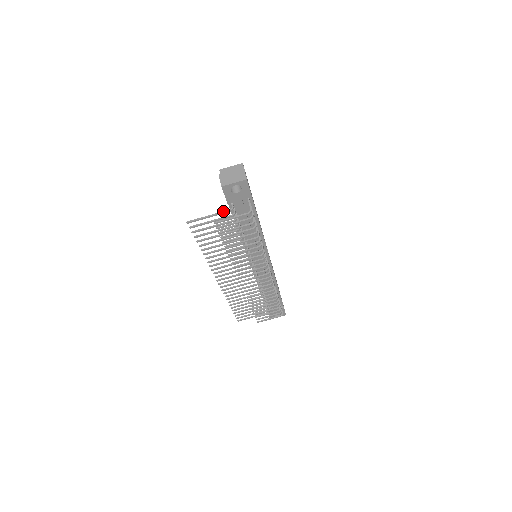
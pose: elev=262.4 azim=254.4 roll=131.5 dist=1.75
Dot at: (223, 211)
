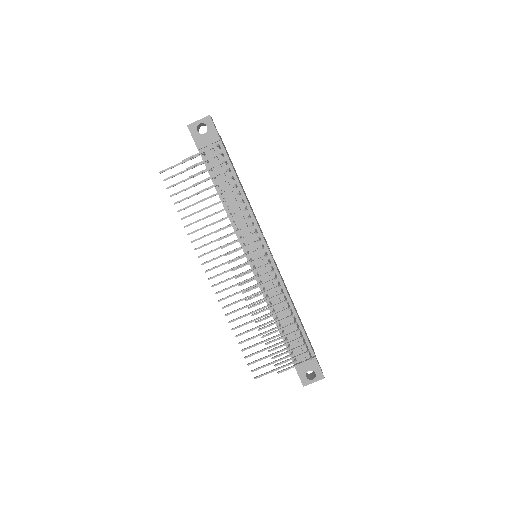
Dot at: occluded
